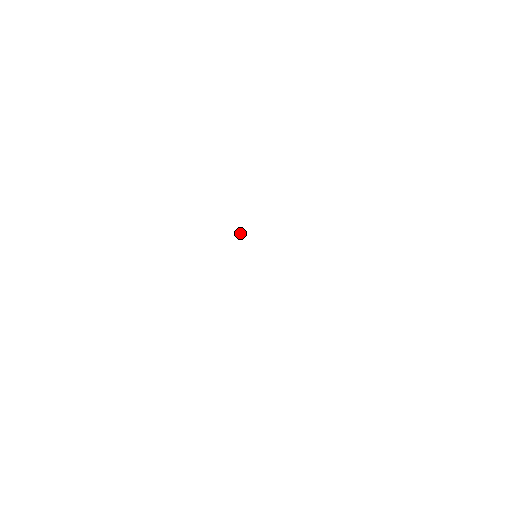
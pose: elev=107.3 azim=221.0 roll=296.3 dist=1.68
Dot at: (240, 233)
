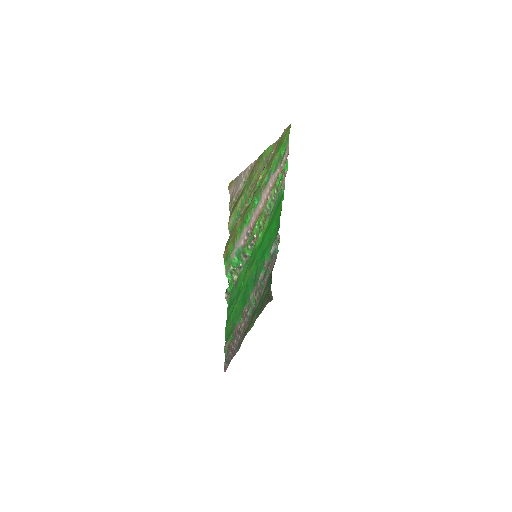
Dot at: (255, 237)
